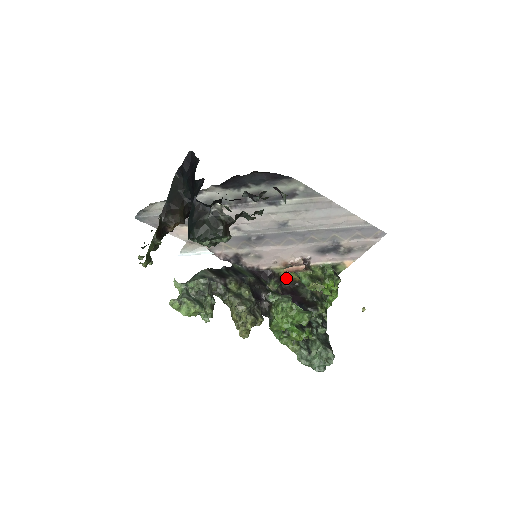
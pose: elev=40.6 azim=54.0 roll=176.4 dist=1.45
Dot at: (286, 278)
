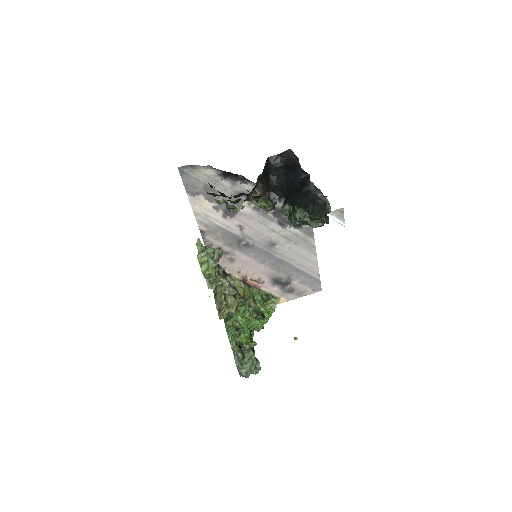
Dot at: occluded
